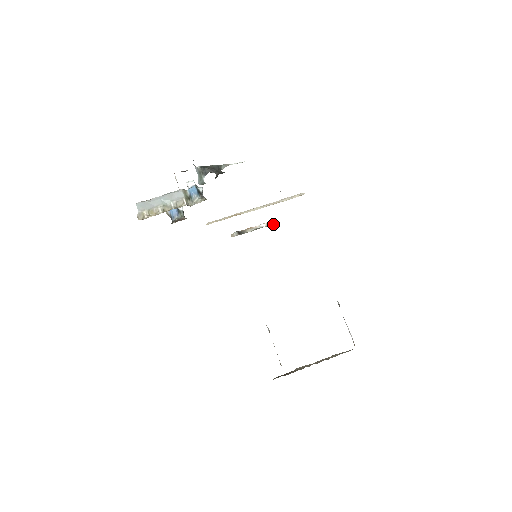
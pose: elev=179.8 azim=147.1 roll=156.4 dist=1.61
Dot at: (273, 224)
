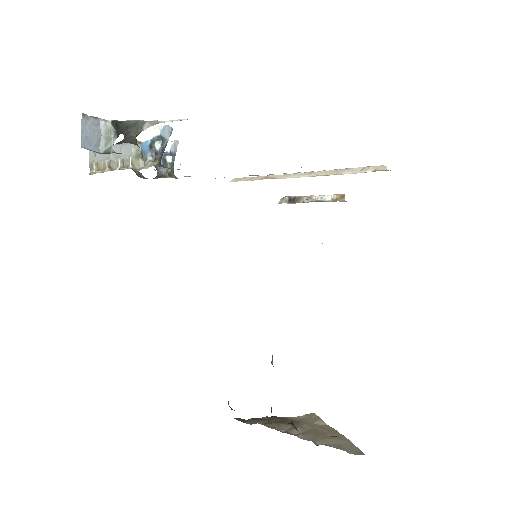
Dot at: (341, 200)
